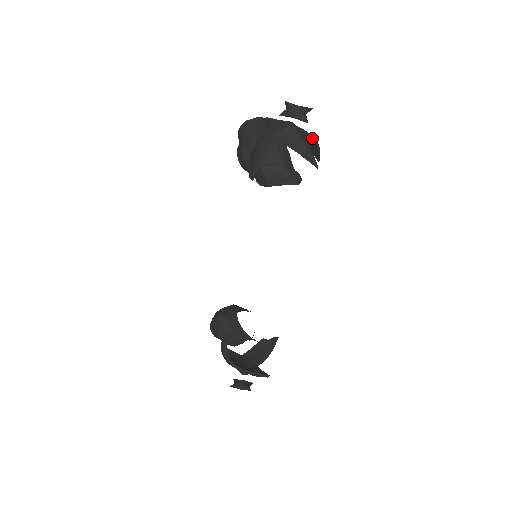
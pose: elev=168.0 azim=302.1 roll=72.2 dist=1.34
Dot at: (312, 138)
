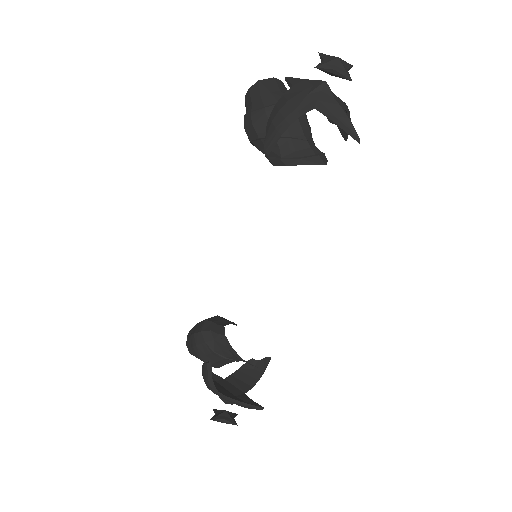
Dot at: (346, 107)
